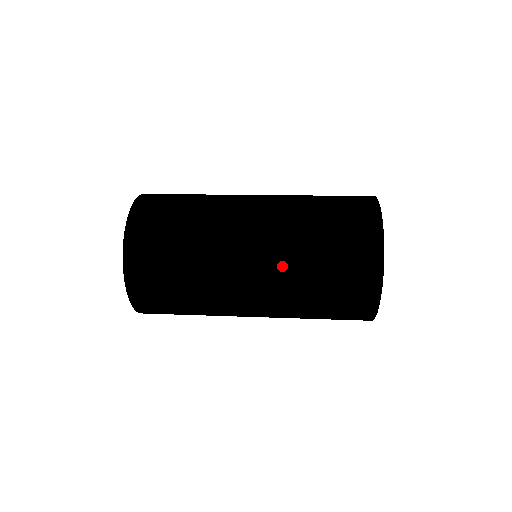
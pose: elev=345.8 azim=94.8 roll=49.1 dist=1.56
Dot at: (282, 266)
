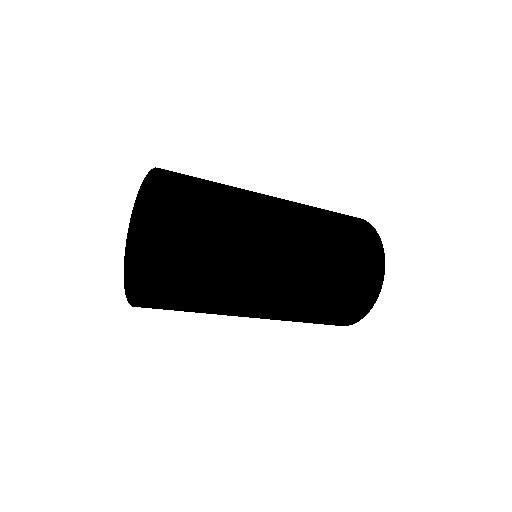
Dot at: (310, 282)
